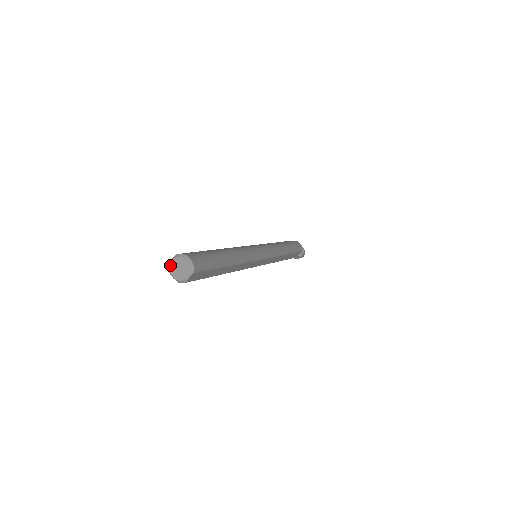
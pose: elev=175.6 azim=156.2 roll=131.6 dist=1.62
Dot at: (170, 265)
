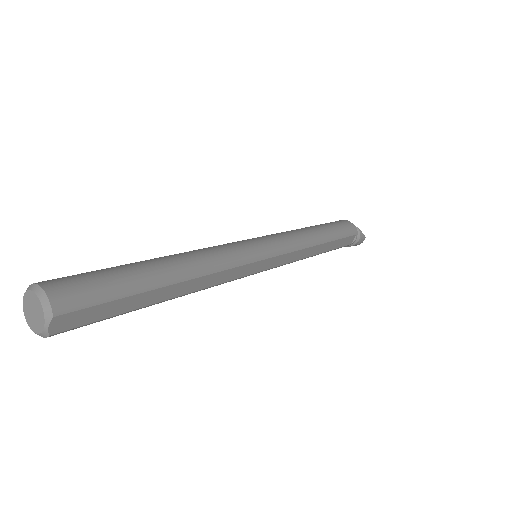
Dot at: (23, 307)
